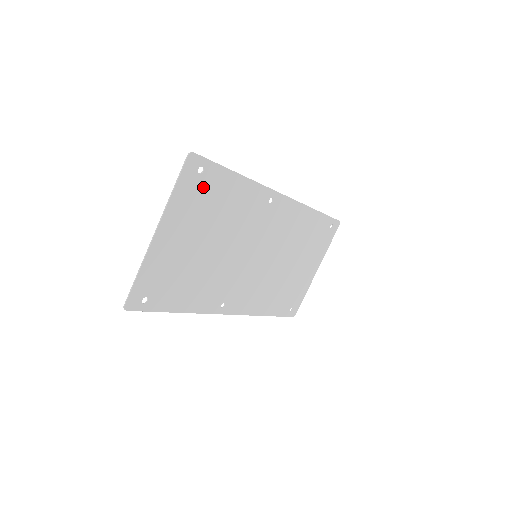
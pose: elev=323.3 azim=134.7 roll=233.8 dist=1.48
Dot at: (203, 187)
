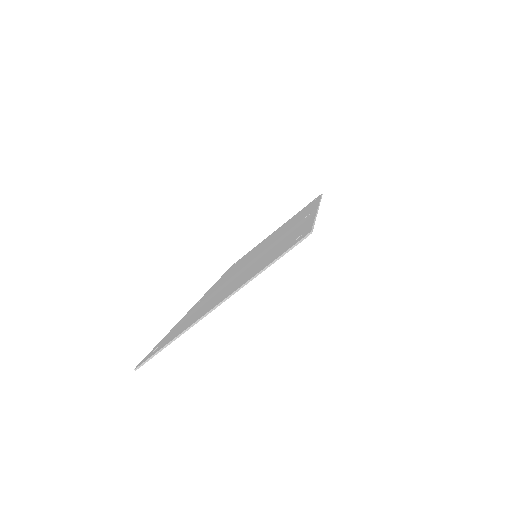
Dot at: occluded
